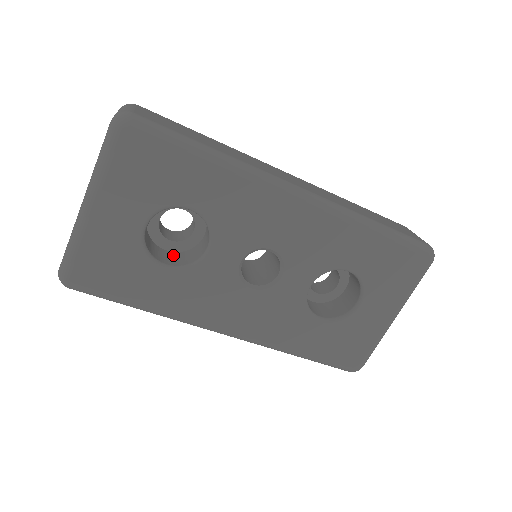
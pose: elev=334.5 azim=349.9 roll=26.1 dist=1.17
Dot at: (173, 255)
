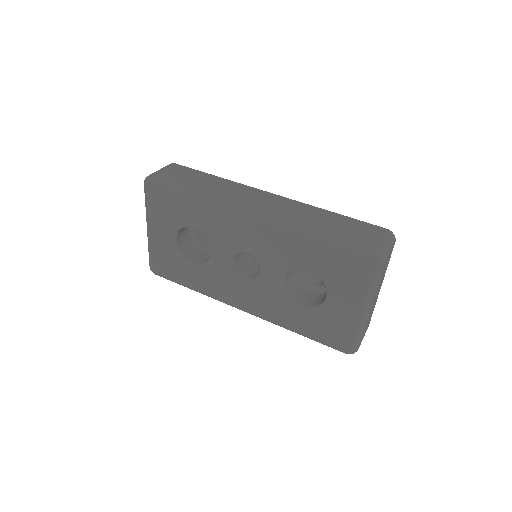
Dot at: (206, 255)
